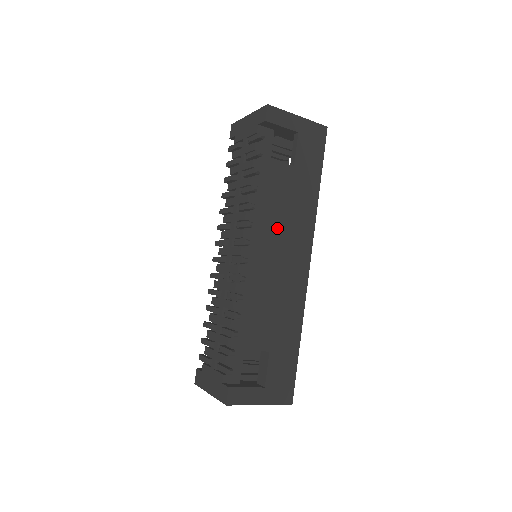
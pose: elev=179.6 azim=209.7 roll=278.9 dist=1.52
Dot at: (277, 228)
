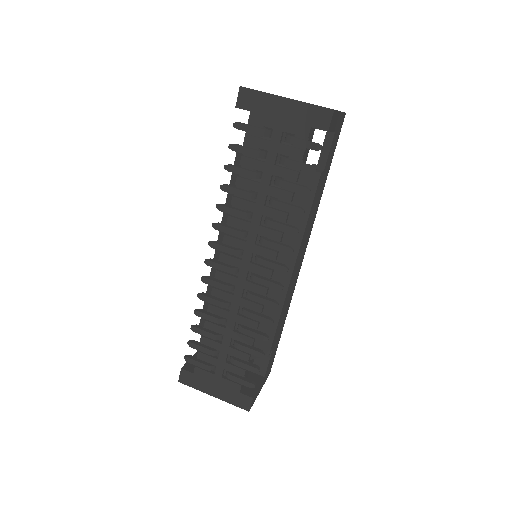
Dot at: (302, 242)
